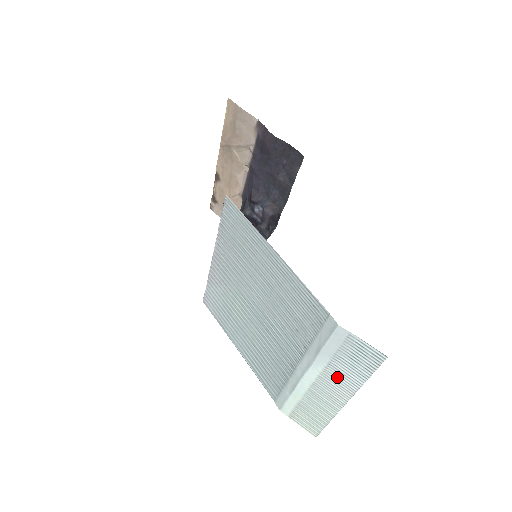
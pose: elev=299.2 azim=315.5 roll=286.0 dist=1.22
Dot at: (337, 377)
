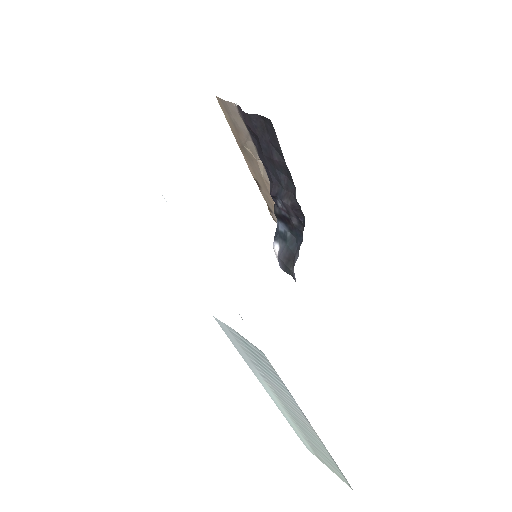
Dot at: (281, 394)
